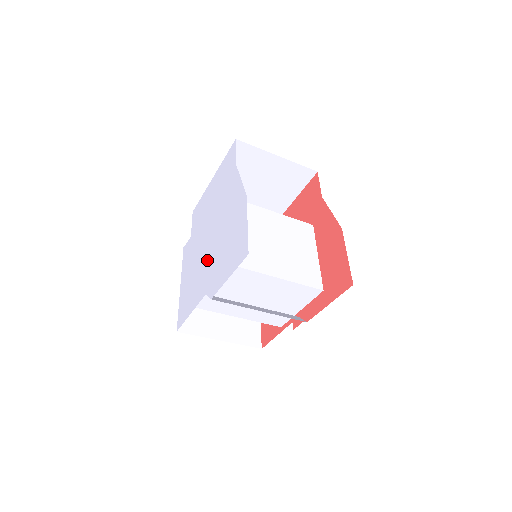
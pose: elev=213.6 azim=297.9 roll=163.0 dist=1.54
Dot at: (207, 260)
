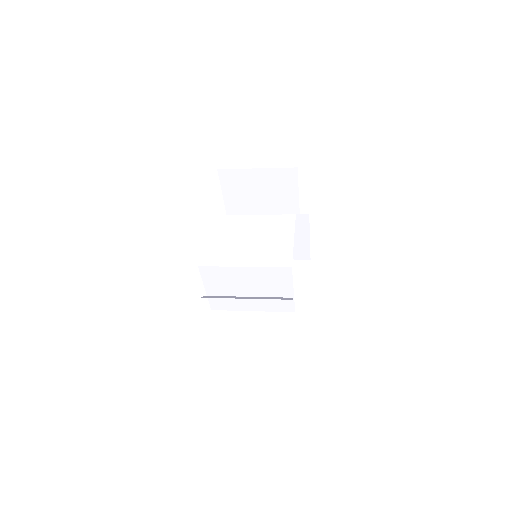
Dot at: occluded
